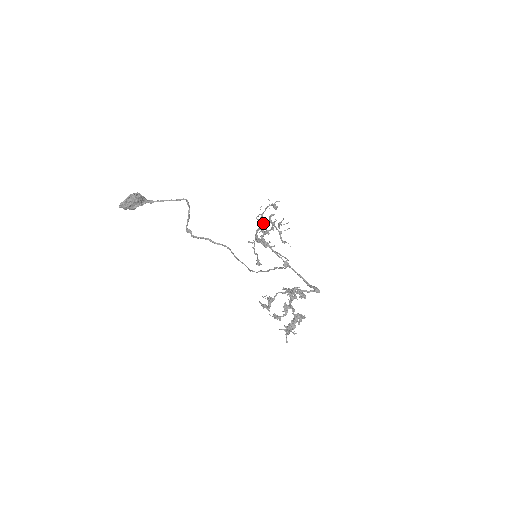
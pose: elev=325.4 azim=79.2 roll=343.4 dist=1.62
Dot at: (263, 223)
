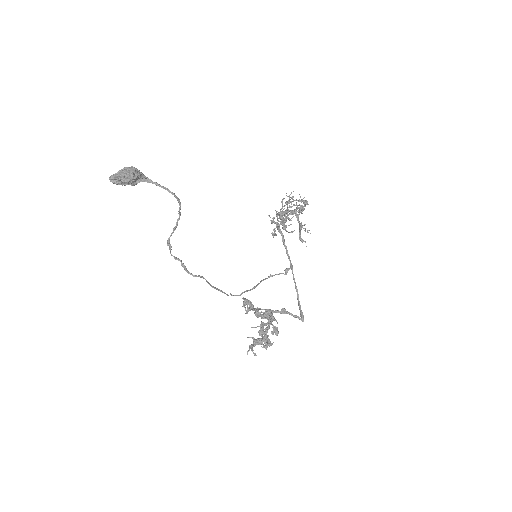
Dot at: (291, 204)
